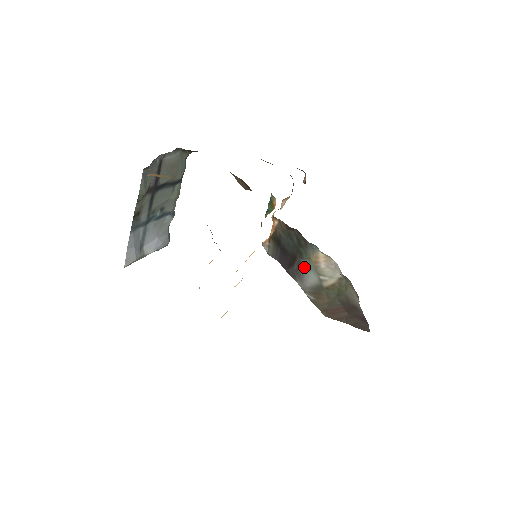
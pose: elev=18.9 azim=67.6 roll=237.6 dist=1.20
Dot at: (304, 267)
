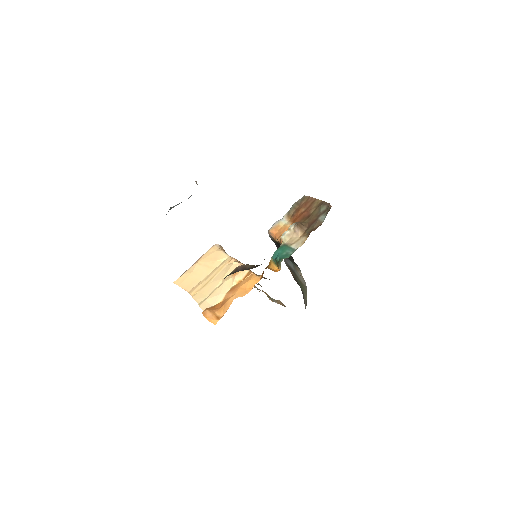
Dot at: occluded
